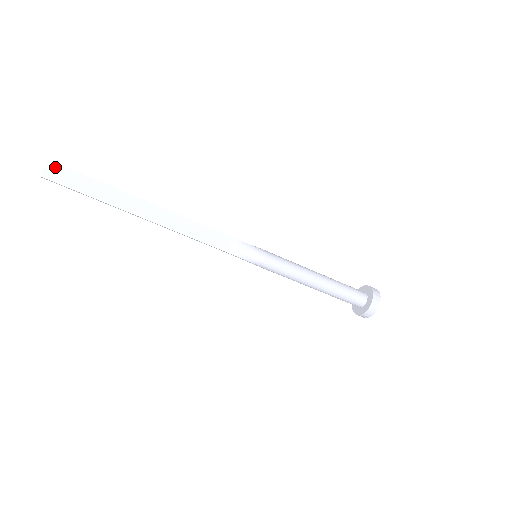
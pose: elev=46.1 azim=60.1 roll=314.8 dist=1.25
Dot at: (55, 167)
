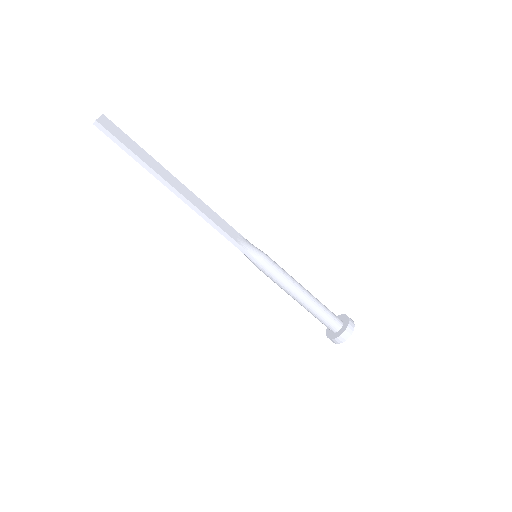
Dot at: (108, 121)
